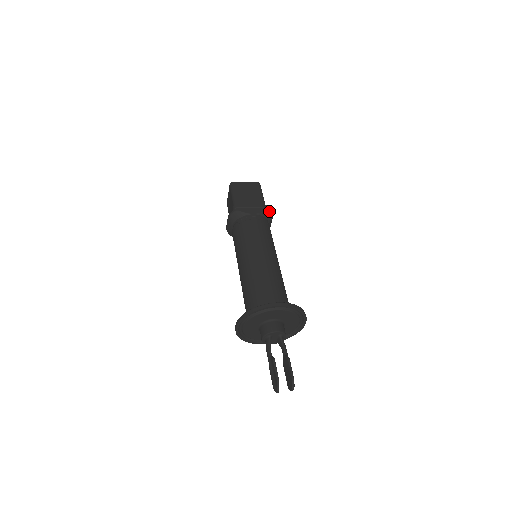
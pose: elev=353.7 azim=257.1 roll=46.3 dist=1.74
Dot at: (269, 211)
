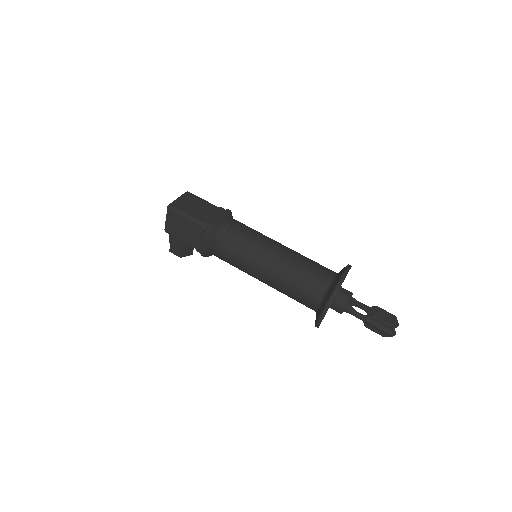
Dot at: (230, 210)
